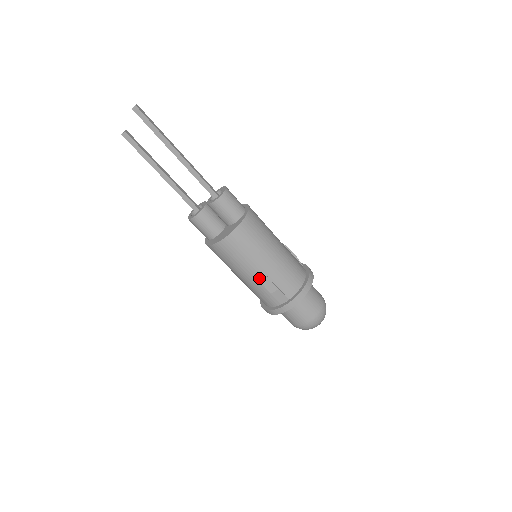
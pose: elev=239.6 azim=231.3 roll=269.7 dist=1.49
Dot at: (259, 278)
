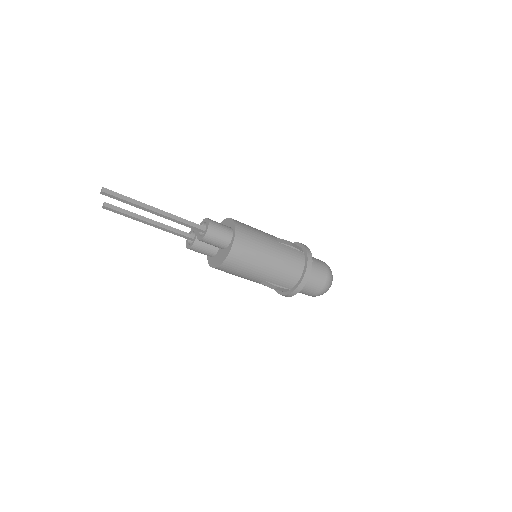
Dot at: (259, 282)
